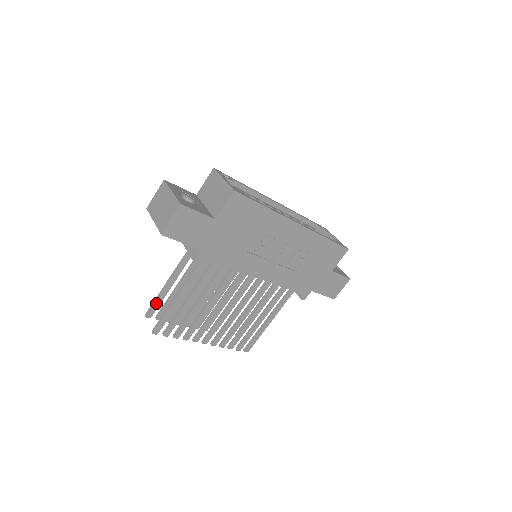
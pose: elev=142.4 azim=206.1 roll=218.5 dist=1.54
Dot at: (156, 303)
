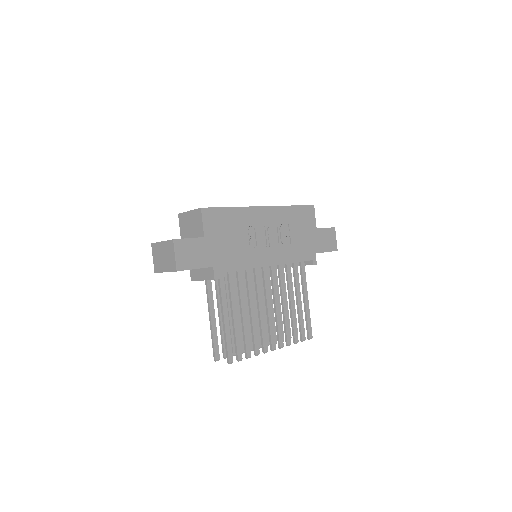
Dot at: (215, 344)
